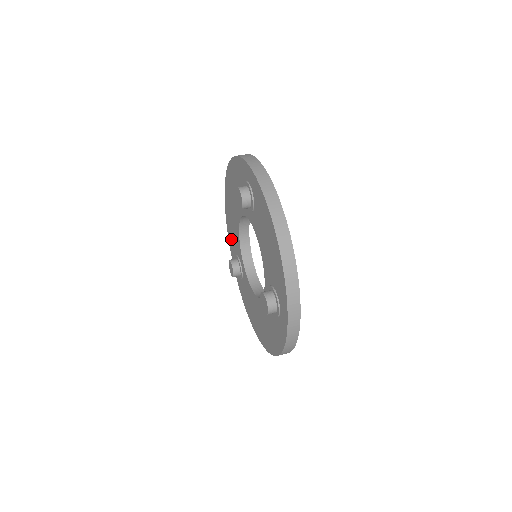
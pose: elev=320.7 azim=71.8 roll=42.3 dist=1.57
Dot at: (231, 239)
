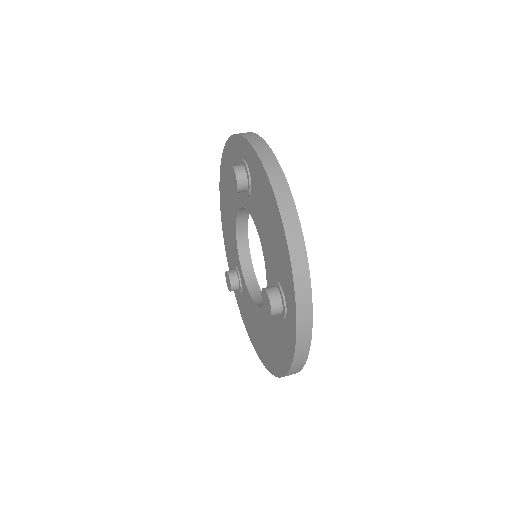
Dot at: (228, 249)
